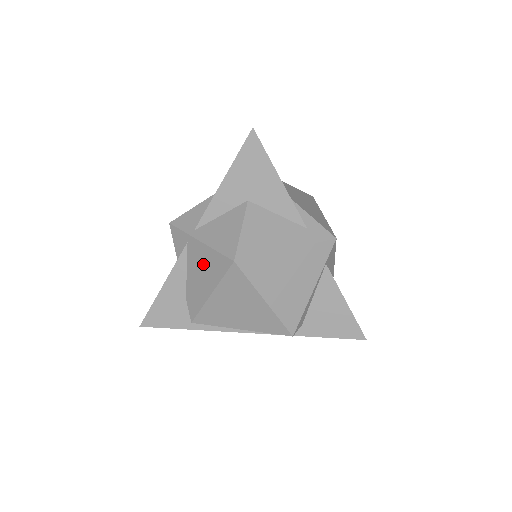
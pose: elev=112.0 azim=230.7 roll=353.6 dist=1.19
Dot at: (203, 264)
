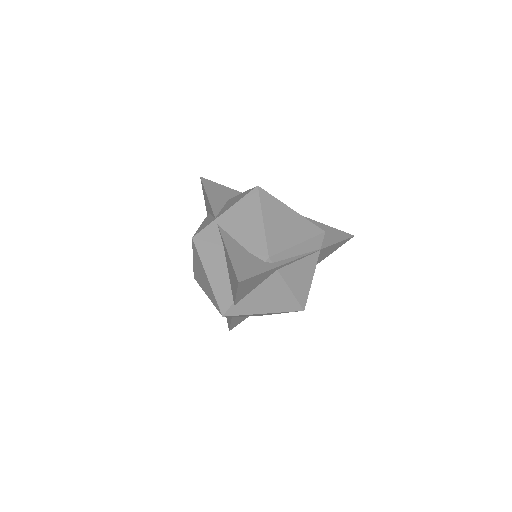
Dot at: (241, 216)
